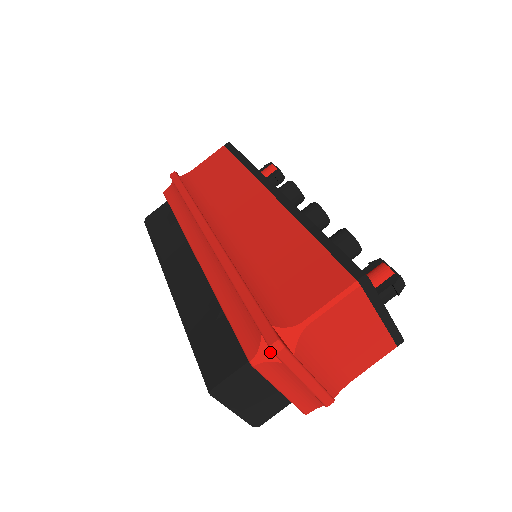
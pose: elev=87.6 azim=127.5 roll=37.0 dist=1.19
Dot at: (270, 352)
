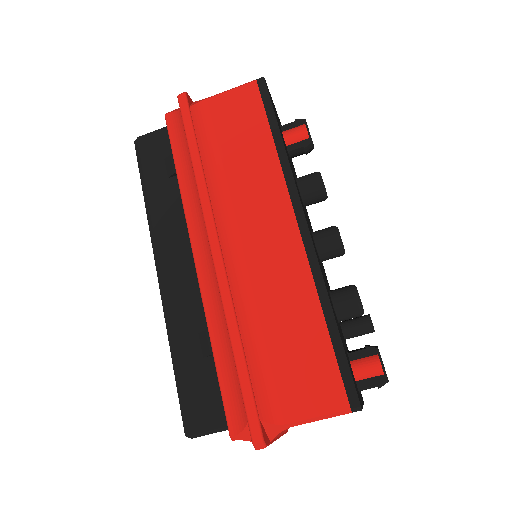
Dot at: occluded
